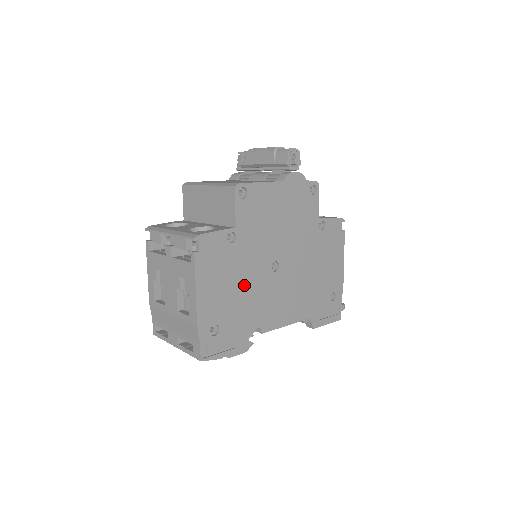
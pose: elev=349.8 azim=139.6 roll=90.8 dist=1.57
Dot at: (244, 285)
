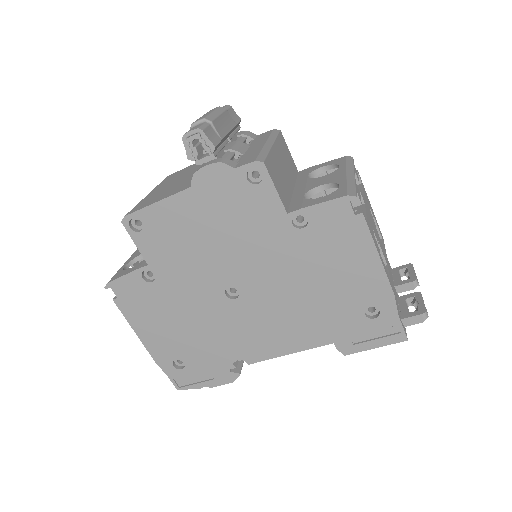
Dot at: (194, 320)
